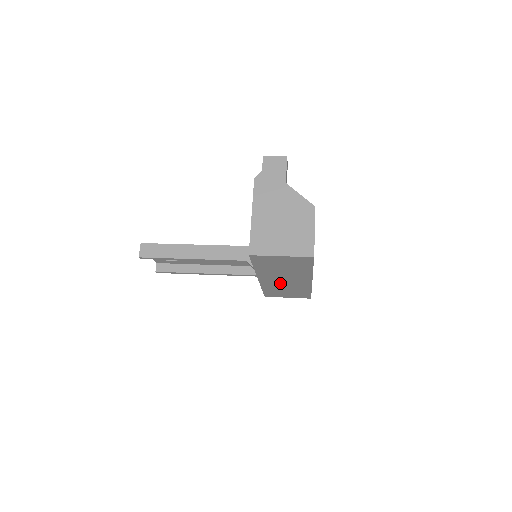
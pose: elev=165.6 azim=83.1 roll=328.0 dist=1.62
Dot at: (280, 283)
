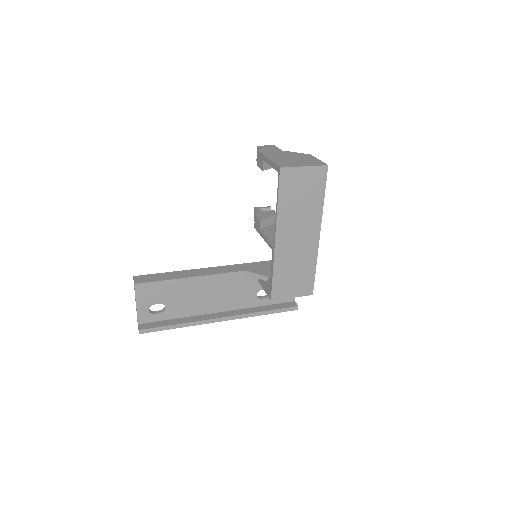
Dot at: (292, 248)
